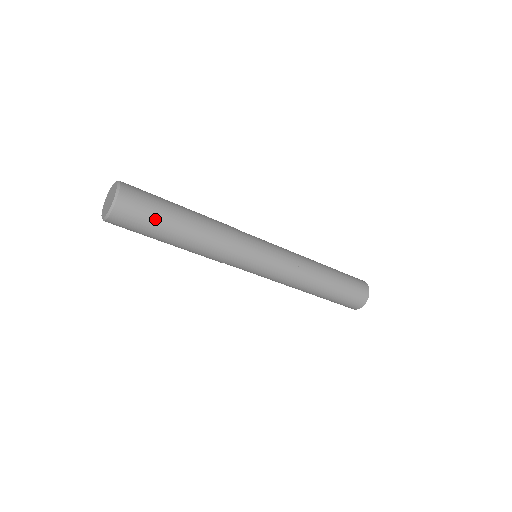
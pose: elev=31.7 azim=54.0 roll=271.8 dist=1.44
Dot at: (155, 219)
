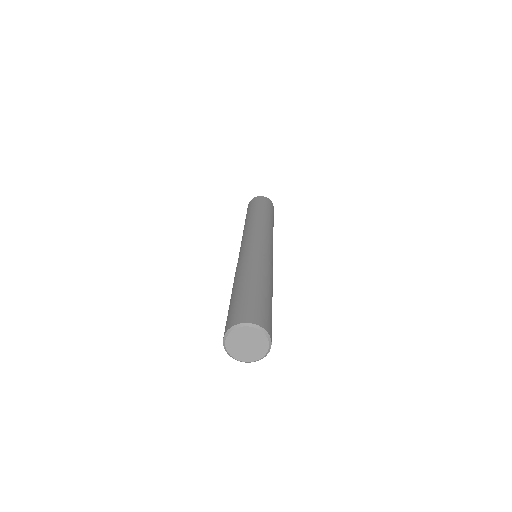
Dot at: occluded
